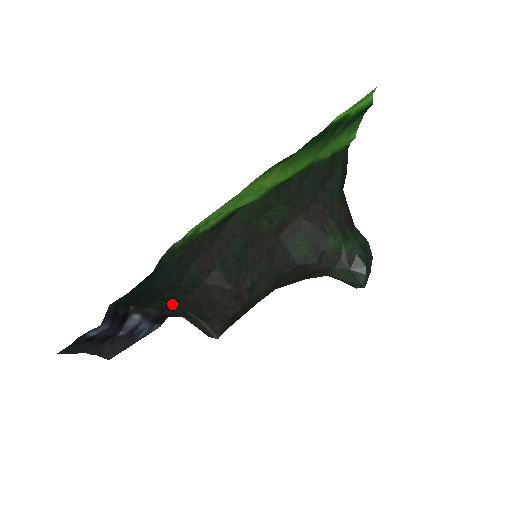
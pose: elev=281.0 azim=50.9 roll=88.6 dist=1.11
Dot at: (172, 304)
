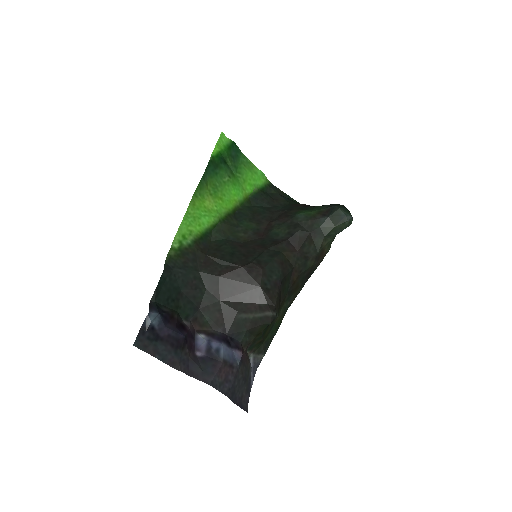
Dot at: (220, 314)
